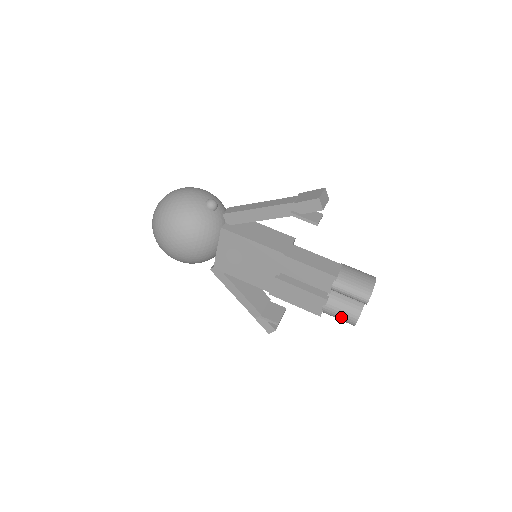
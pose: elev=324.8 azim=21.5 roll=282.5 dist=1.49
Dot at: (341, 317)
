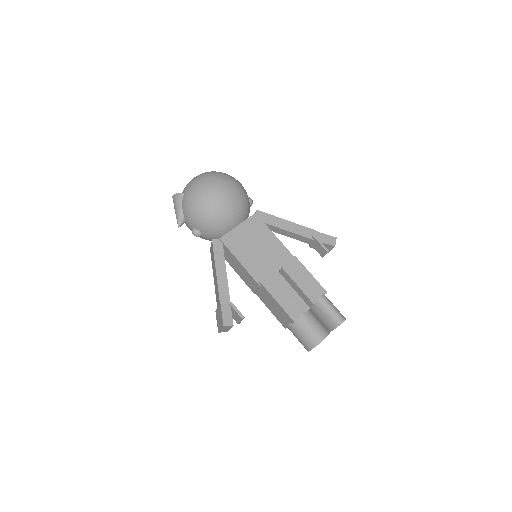
Dot at: (313, 329)
